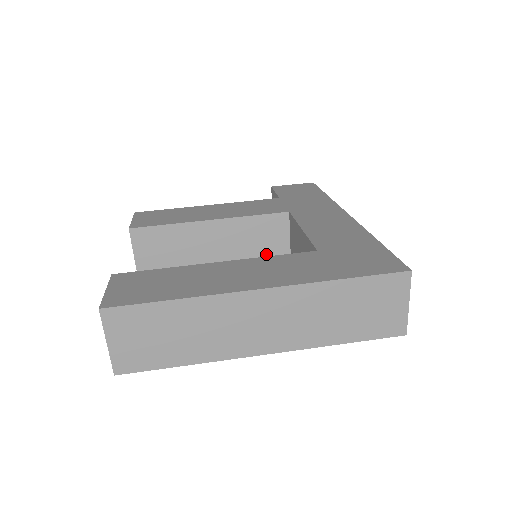
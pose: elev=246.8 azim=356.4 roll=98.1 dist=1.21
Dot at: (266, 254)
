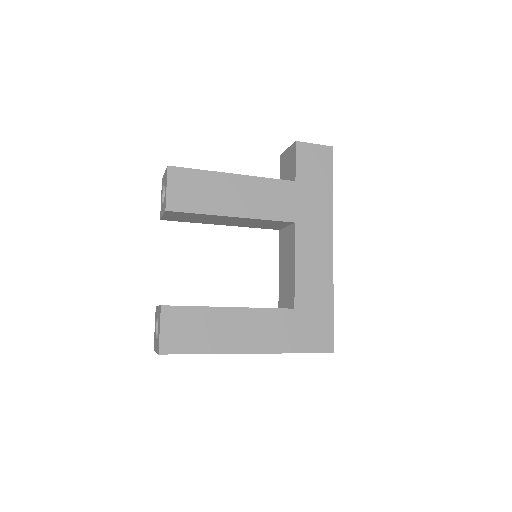
Dot at: (264, 227)
